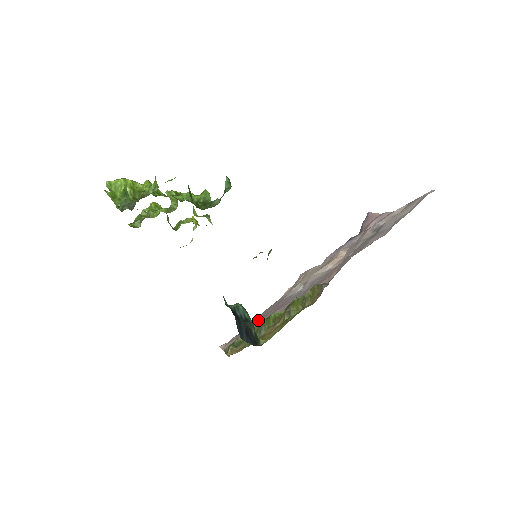
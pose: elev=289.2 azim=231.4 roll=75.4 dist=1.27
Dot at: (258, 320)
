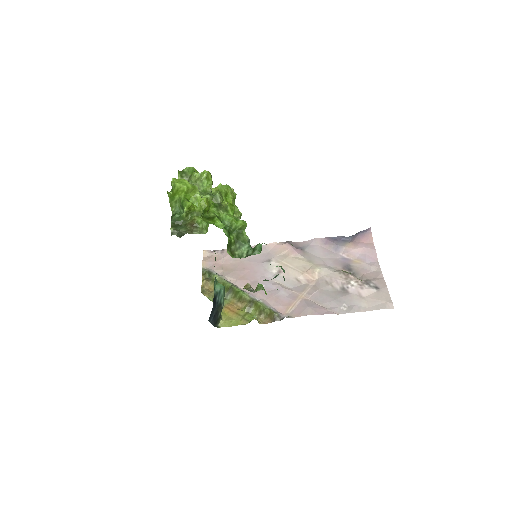
Dot at: (237, 262)
